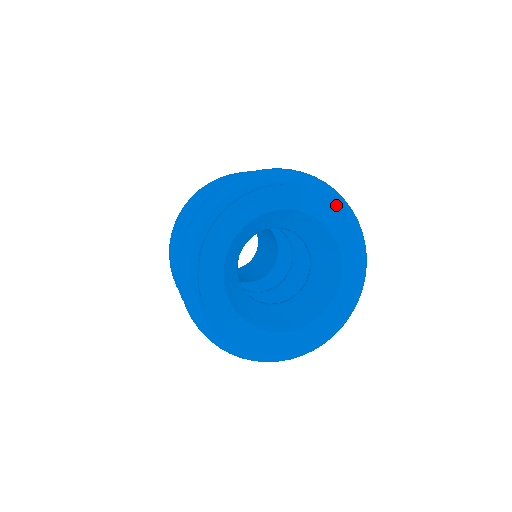
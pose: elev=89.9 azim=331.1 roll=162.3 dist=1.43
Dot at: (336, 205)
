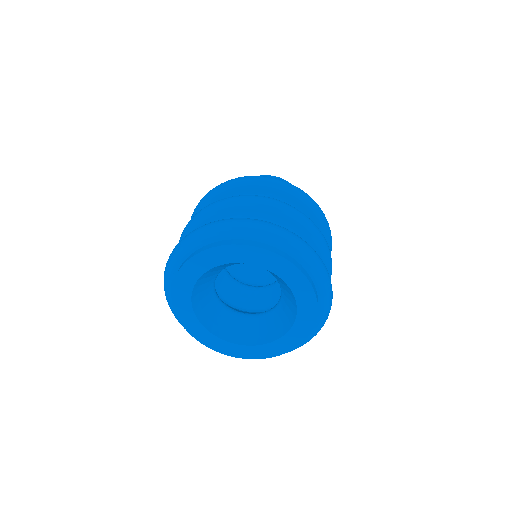
Dot at: (213, 248)
